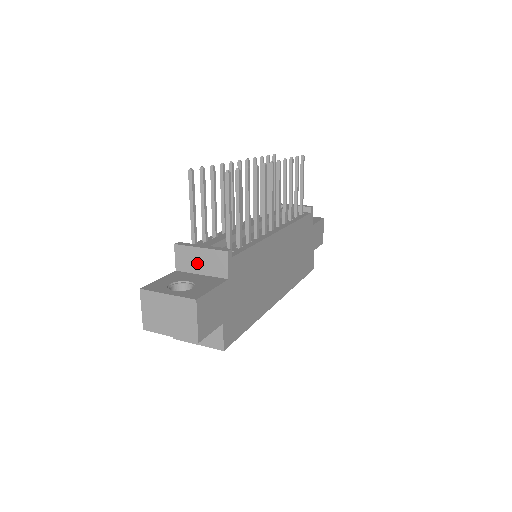
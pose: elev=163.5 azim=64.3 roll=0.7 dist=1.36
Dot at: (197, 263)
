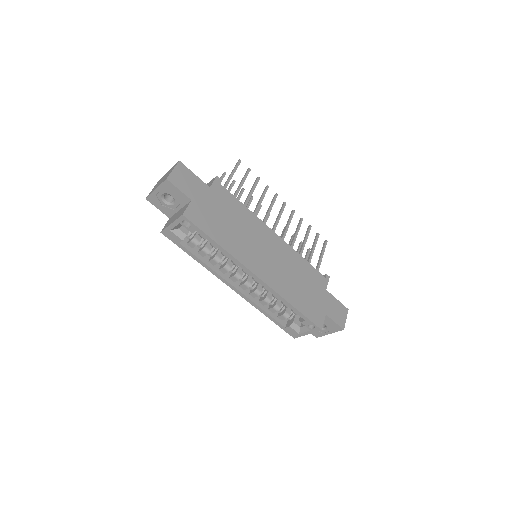
Dot at: occluded
